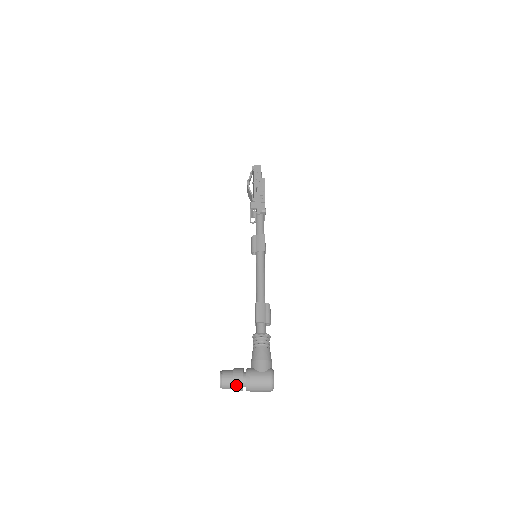
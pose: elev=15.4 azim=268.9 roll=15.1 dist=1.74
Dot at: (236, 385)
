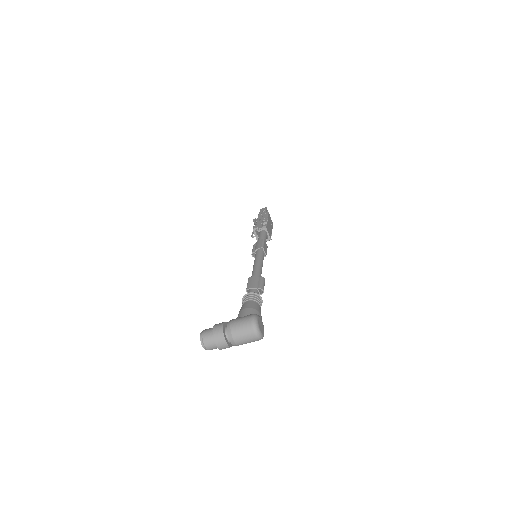
Dot at: (216, 334)
